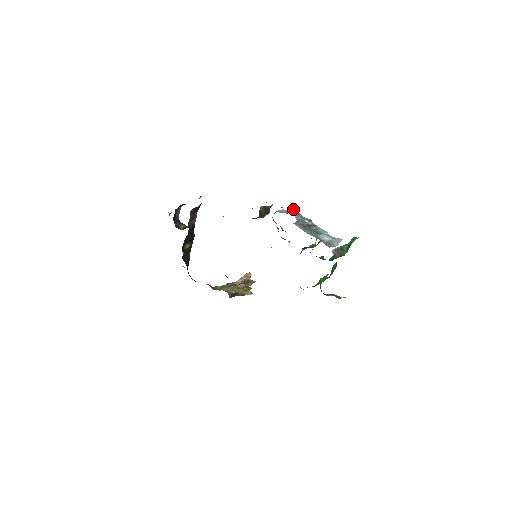
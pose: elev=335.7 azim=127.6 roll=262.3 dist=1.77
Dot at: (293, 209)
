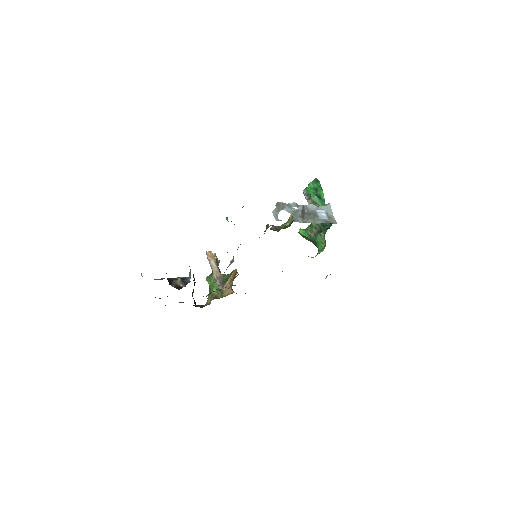
Dot at: occluded
